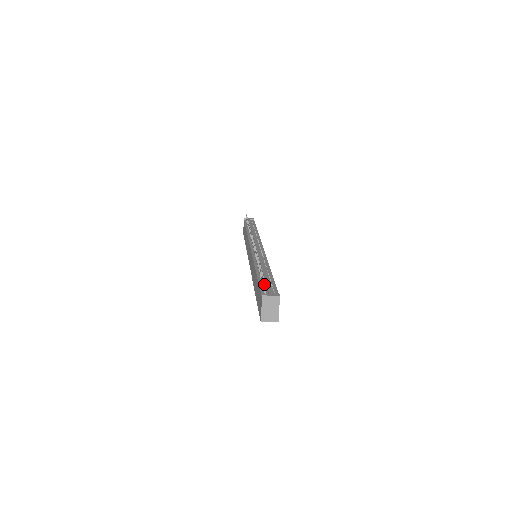
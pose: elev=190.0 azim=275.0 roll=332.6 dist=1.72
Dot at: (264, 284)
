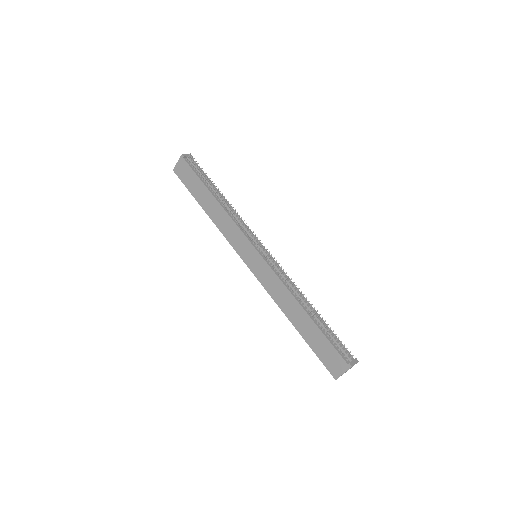
Dot at: occluded
